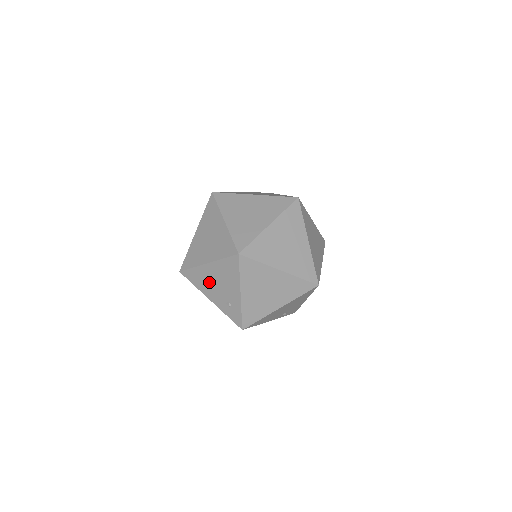
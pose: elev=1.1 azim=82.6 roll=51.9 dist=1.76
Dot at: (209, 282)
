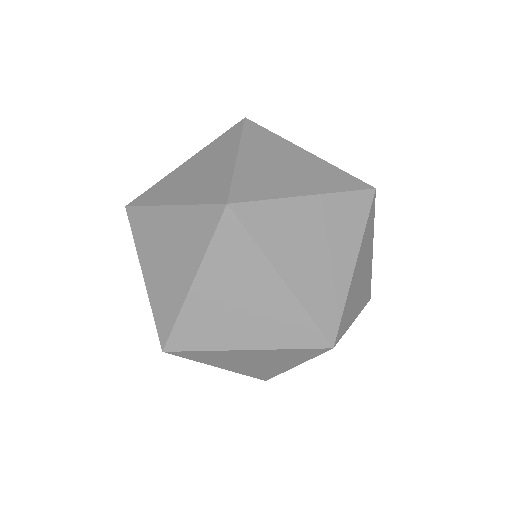
Dot at: occluded
